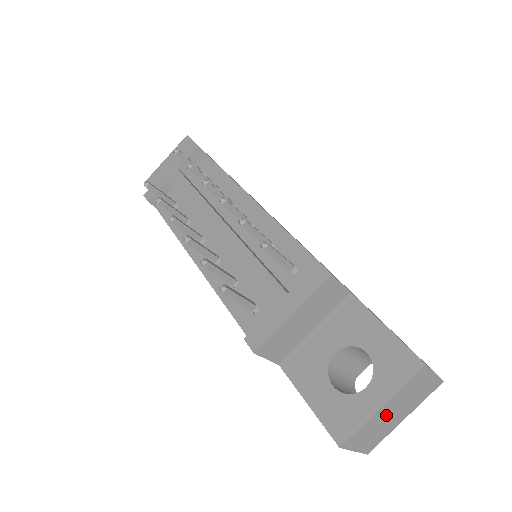
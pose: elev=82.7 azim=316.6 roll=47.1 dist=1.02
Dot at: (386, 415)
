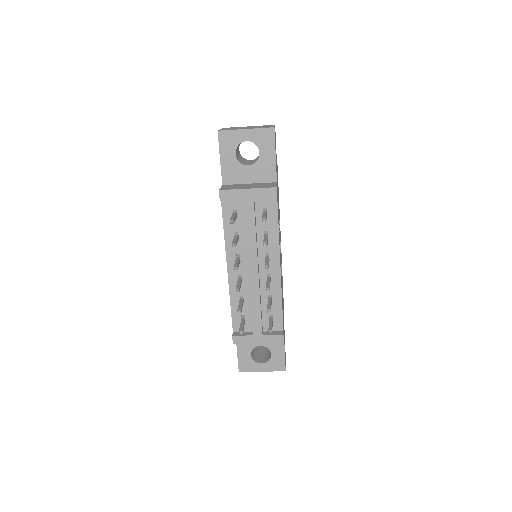
Dot at: occluded
